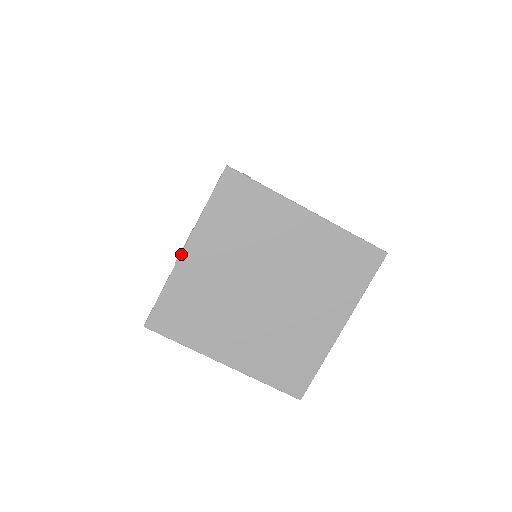
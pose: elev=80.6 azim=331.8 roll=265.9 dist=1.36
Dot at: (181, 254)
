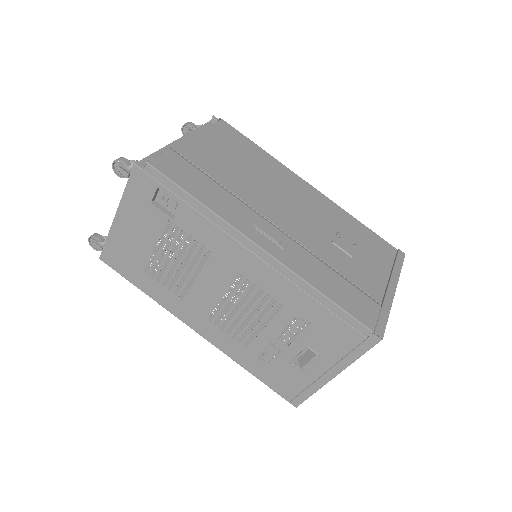
Dot at: occluded
